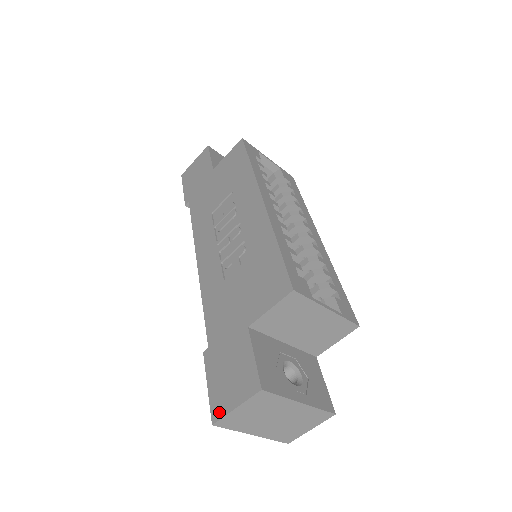
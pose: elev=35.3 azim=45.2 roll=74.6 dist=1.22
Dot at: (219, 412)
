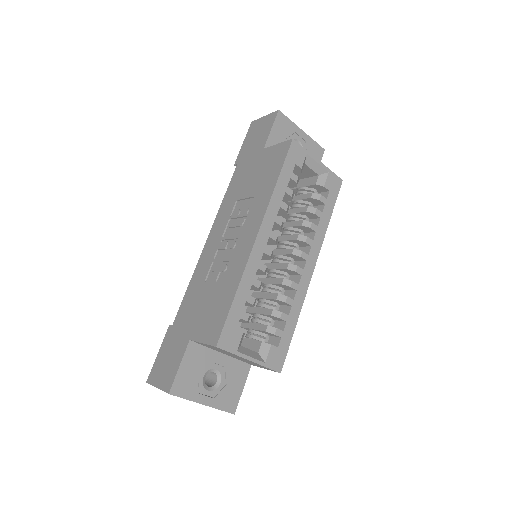
Dot at: (152, 379)
